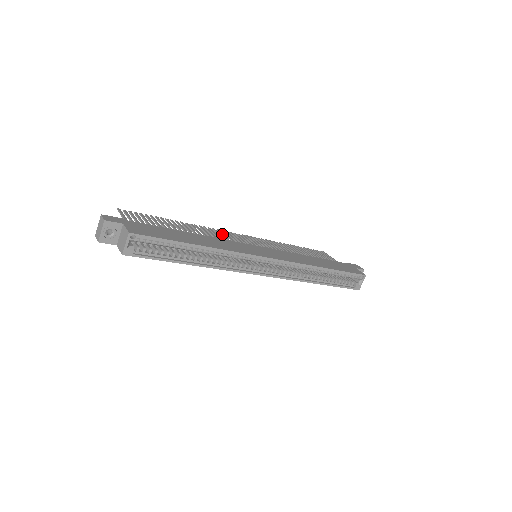
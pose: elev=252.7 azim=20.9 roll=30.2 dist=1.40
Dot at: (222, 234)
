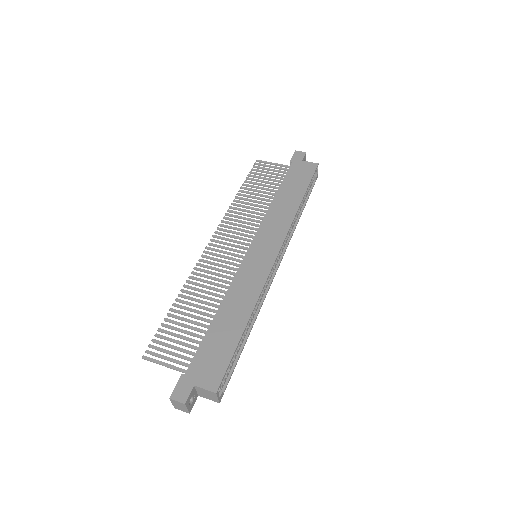
Dot at: (212, 264)
